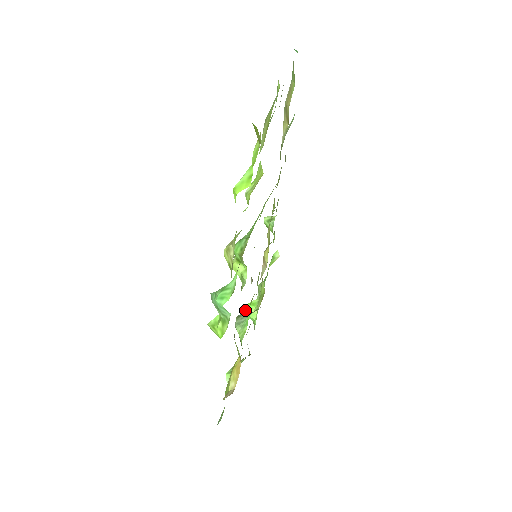
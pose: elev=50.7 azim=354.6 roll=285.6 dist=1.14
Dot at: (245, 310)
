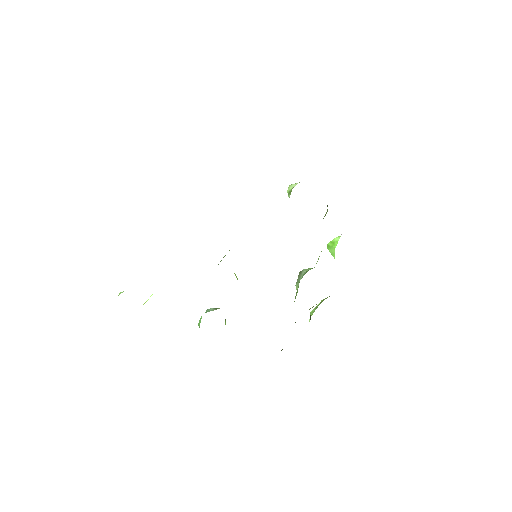
Dot at: (328, 248)
